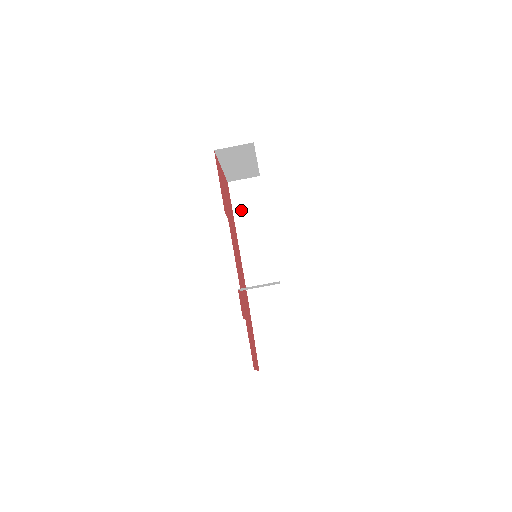
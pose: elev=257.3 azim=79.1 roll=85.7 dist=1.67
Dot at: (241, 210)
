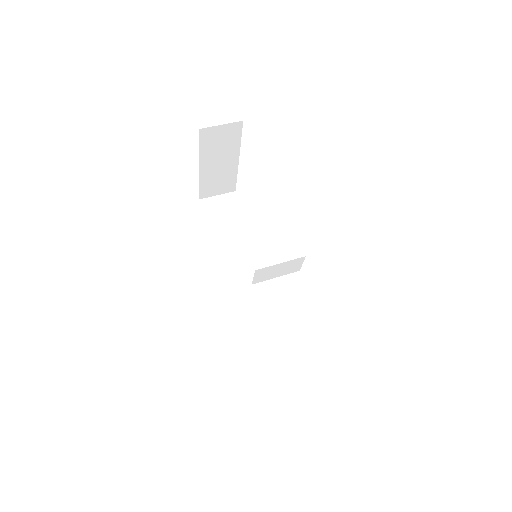
Dot at: (220, 226)
